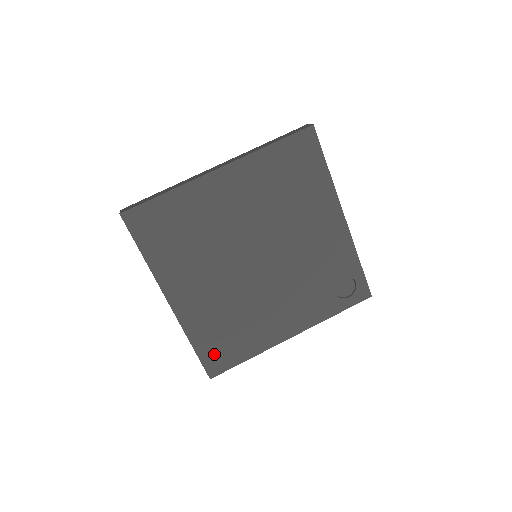
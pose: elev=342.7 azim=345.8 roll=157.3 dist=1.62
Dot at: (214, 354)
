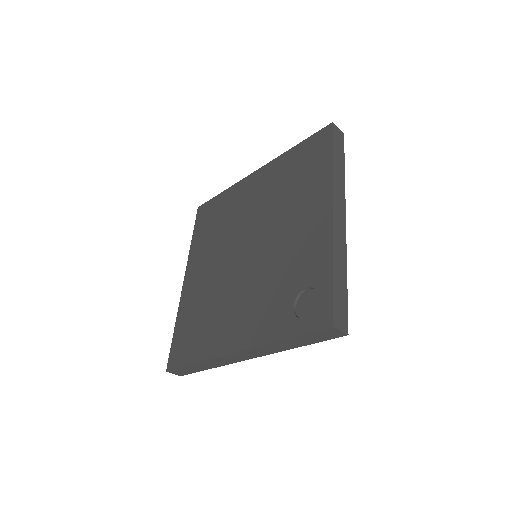
Dot at: (181, 343)
